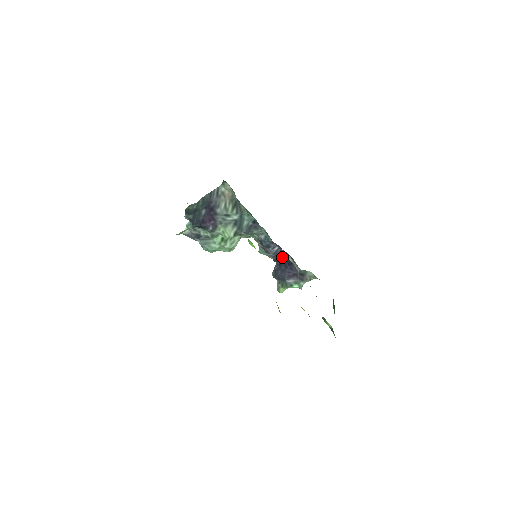
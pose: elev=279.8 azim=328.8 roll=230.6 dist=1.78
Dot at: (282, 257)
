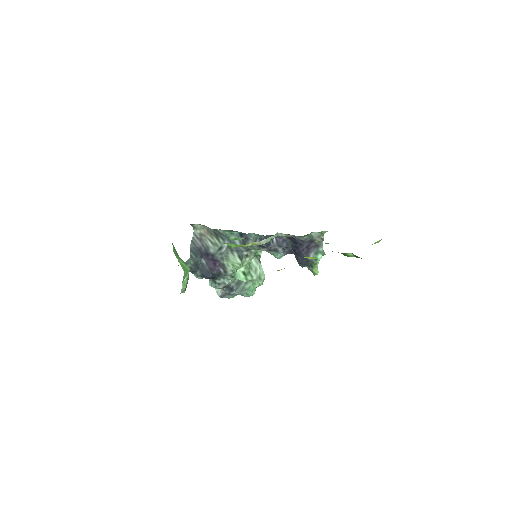
Dot at: (288, 243)
